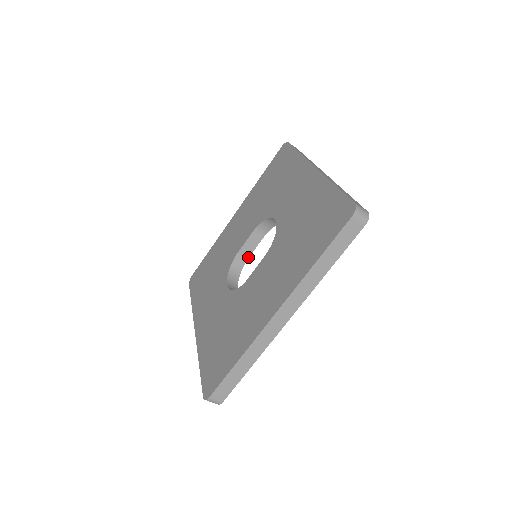
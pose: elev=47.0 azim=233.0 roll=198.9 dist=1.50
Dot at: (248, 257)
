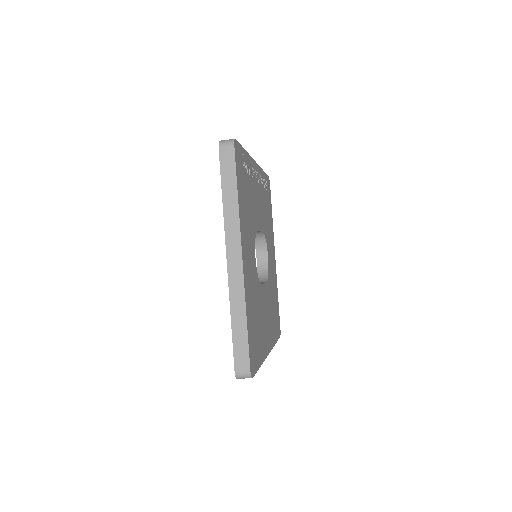
Dot at: (262, 232)
